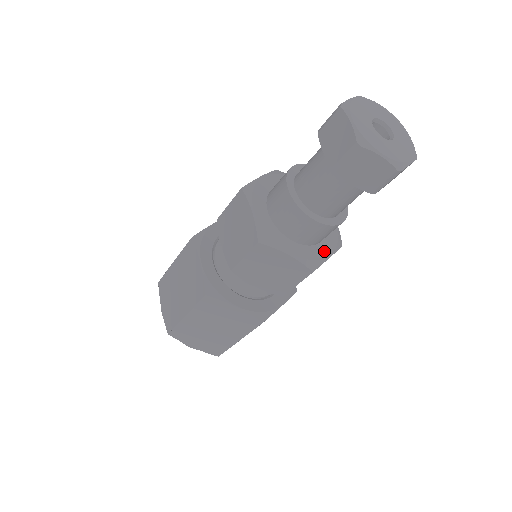
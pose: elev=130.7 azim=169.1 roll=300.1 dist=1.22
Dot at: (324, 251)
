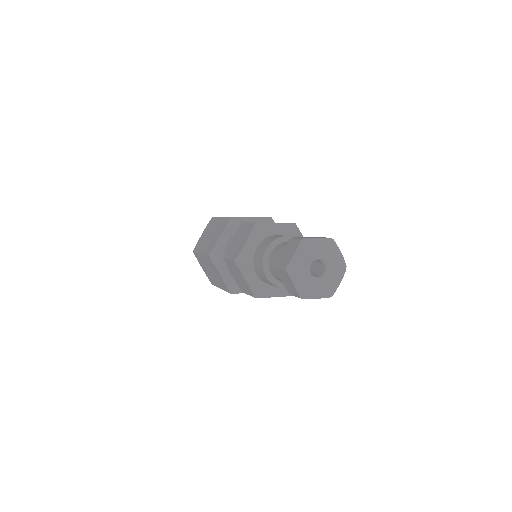
Dot at: (273, 291)
